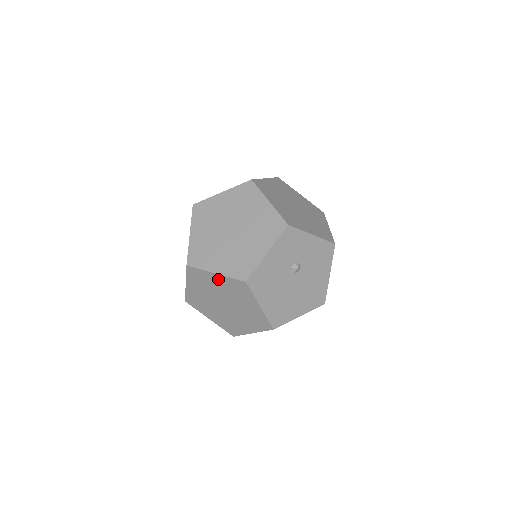
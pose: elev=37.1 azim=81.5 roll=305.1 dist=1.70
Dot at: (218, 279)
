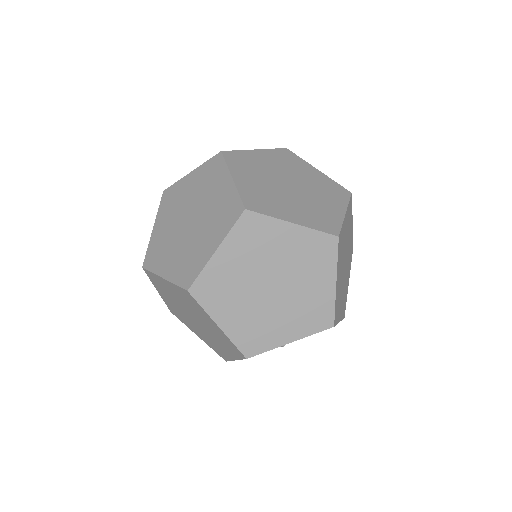
Dot at: occluded
